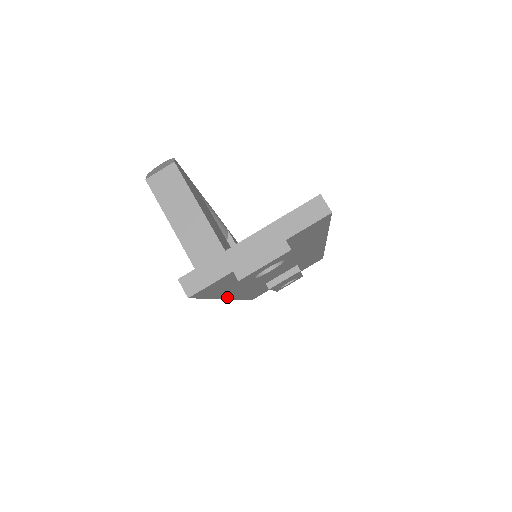
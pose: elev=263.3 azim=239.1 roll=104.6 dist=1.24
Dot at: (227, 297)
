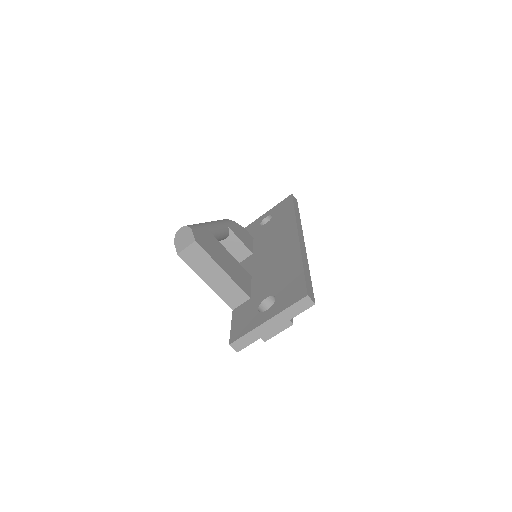
Dot at: occluded
